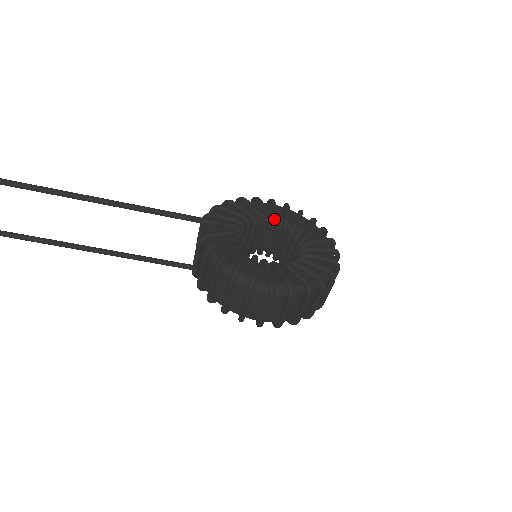
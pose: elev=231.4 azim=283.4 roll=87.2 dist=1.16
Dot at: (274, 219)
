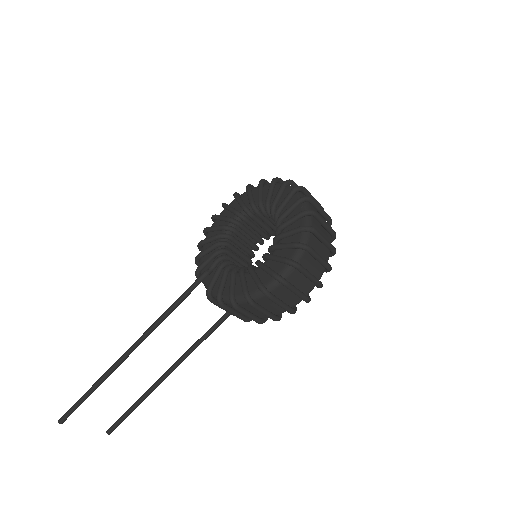
Dot at: (238, 217)
